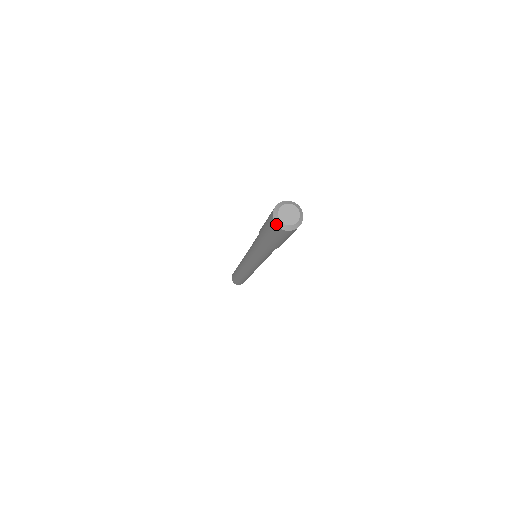
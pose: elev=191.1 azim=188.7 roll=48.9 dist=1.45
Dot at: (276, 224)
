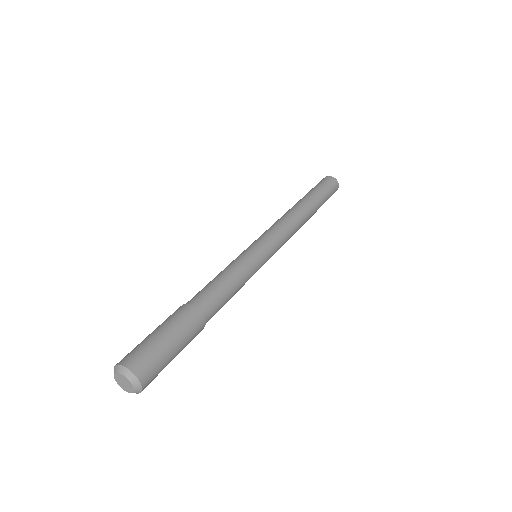
Dot at: occluded
